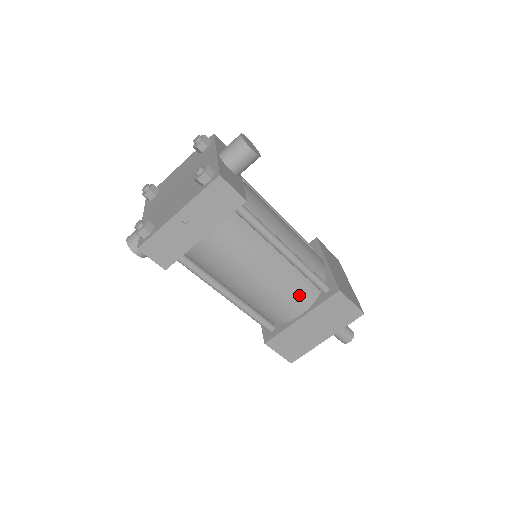
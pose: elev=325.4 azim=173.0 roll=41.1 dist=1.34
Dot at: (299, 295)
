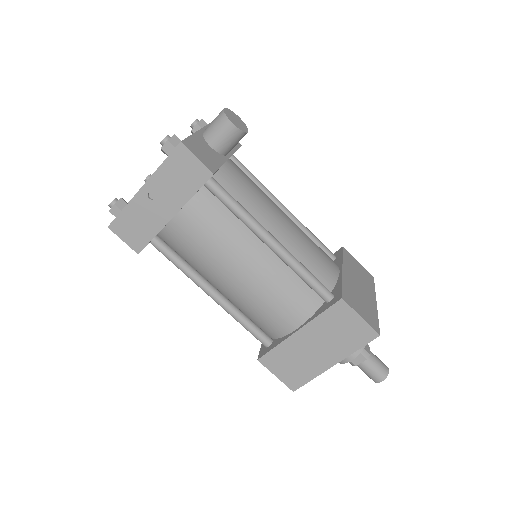
Dot at: (294, 301)
